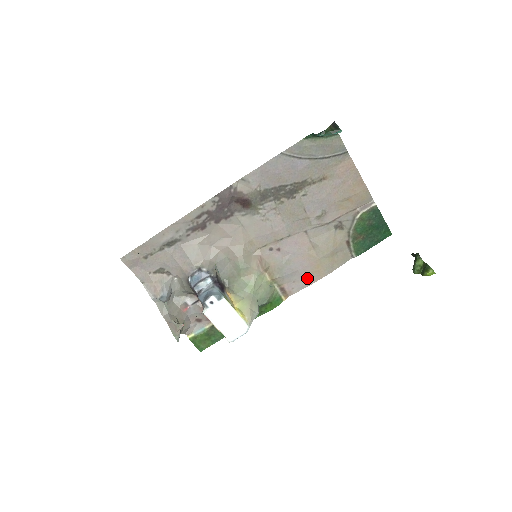
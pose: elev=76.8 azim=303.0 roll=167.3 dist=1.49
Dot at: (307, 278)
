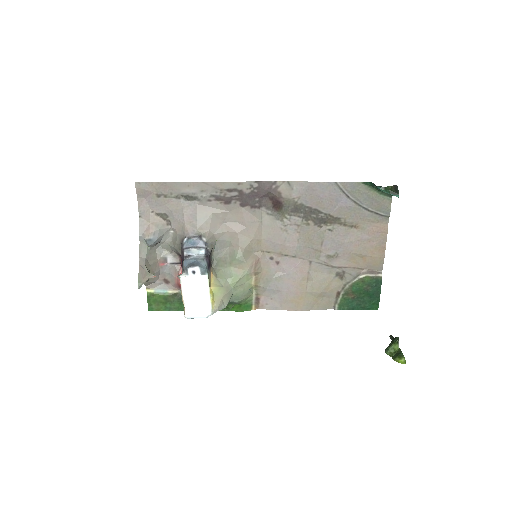
Dot at: (285, 302)
